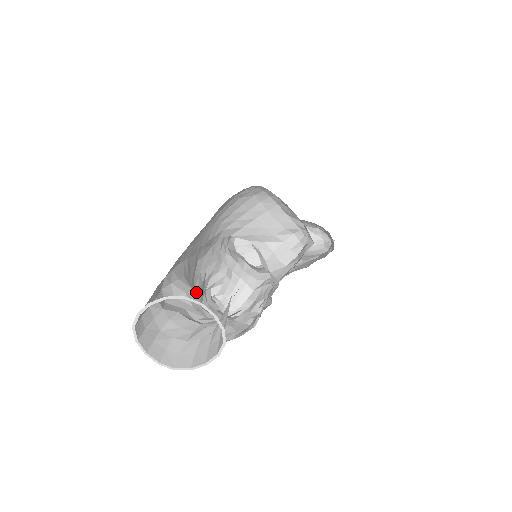
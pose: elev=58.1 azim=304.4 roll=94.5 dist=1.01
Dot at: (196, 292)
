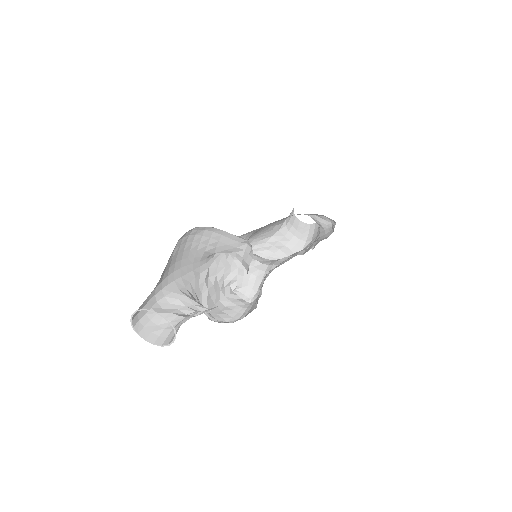
Dot at: (205, 293)
